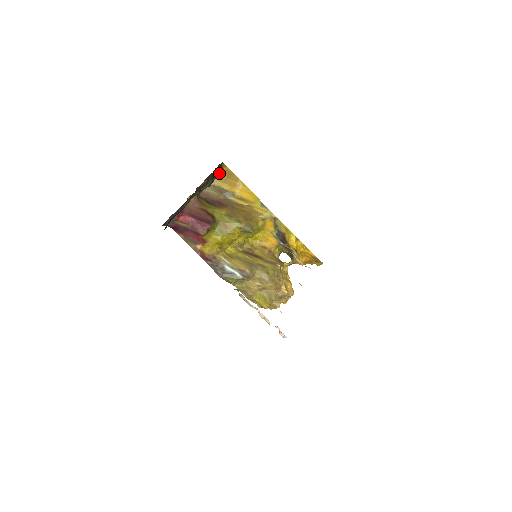
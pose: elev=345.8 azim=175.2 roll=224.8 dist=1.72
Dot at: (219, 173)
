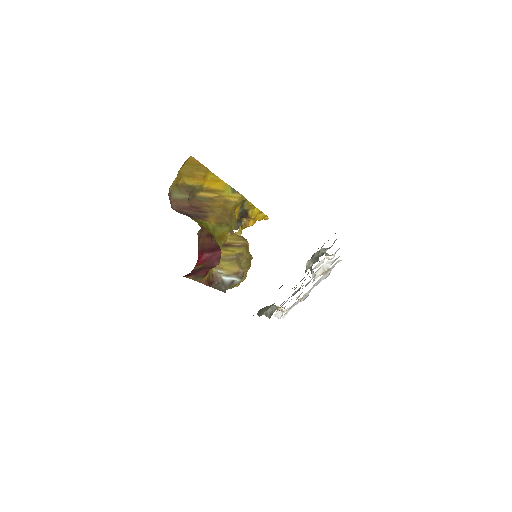
Dot at: occluded
